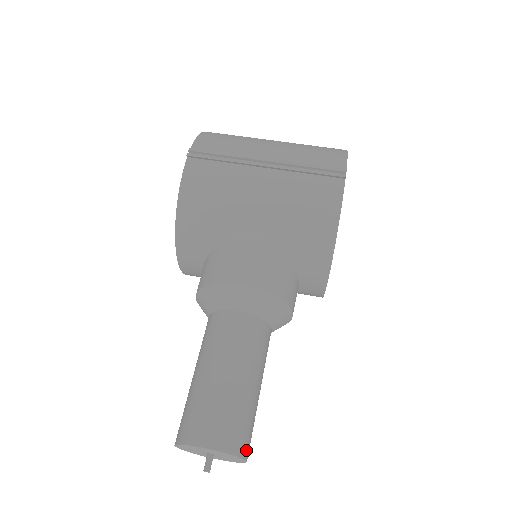
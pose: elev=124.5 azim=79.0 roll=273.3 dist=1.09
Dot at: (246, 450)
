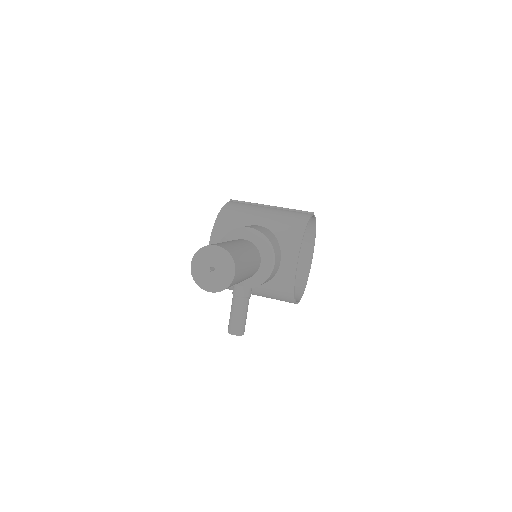
Dot at: (237, 265)
